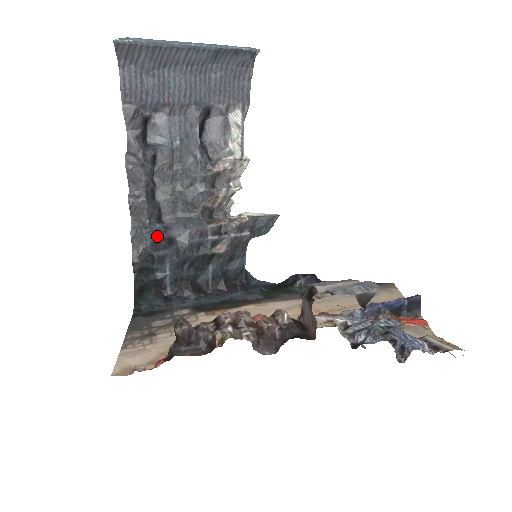
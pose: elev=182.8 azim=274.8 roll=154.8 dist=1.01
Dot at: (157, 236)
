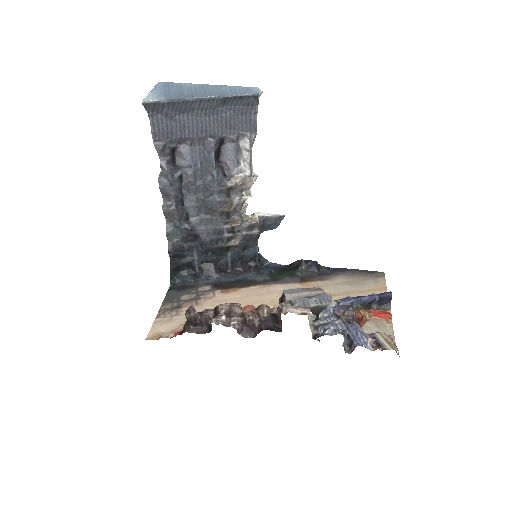
Dot at: (186, 233)
